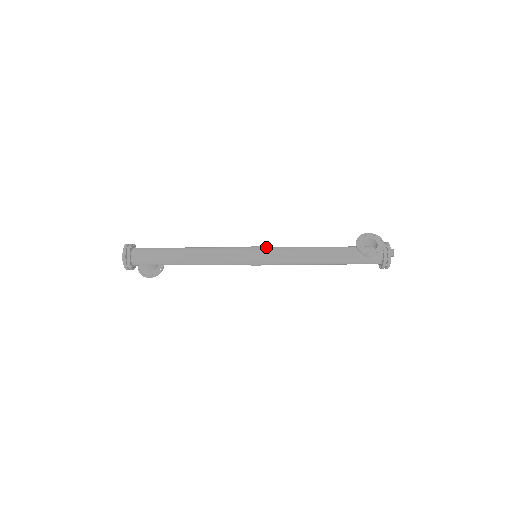
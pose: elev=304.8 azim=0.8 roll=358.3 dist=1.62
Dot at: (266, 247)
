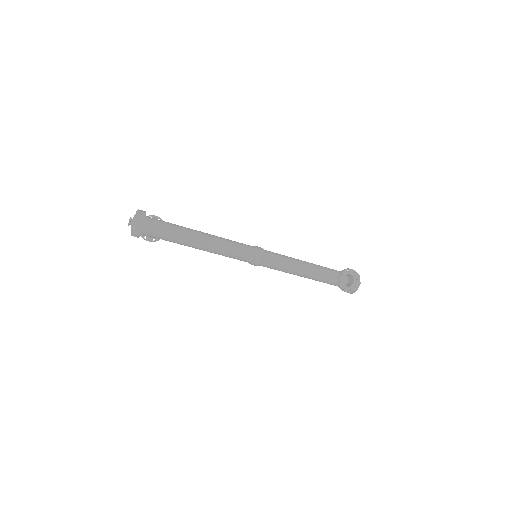
Dot at: (269, 254)
